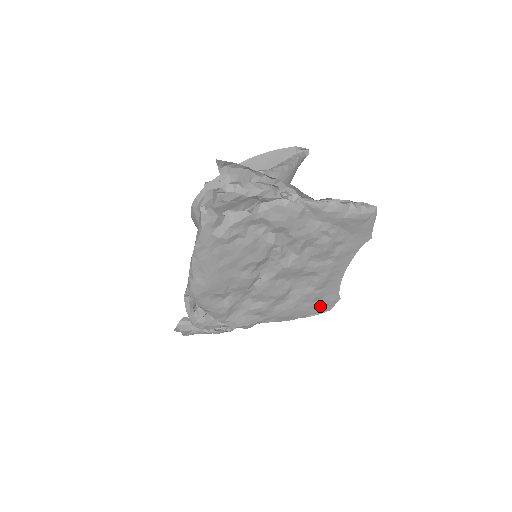
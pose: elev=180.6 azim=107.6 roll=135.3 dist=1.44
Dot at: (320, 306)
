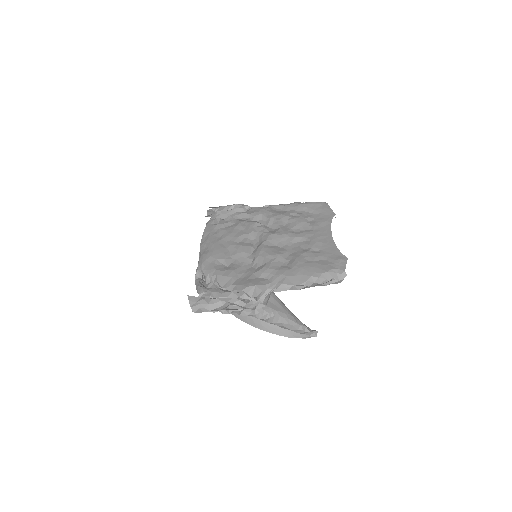
Dot at: (329, 266)
